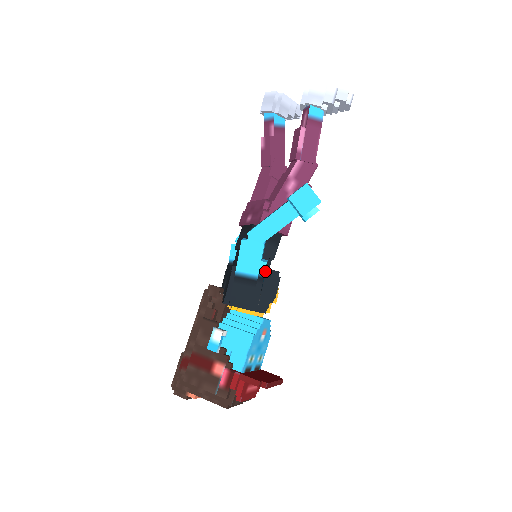
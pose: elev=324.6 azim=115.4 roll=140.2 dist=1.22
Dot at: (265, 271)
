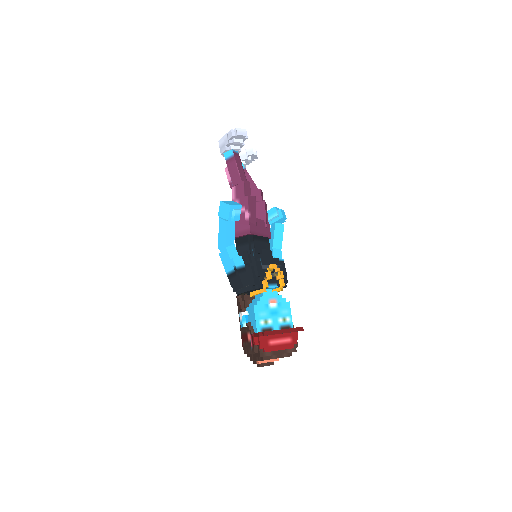
Dot at: (242, 263)
